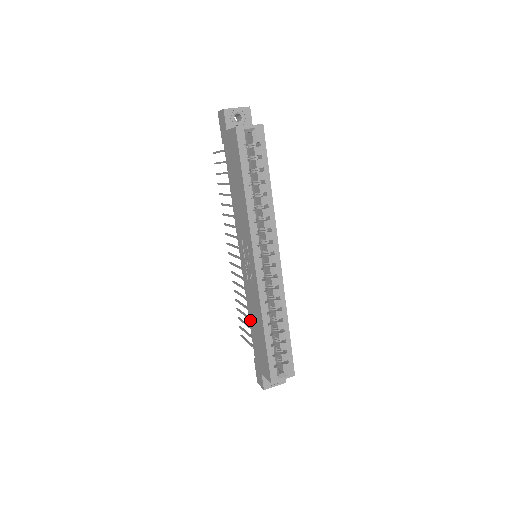
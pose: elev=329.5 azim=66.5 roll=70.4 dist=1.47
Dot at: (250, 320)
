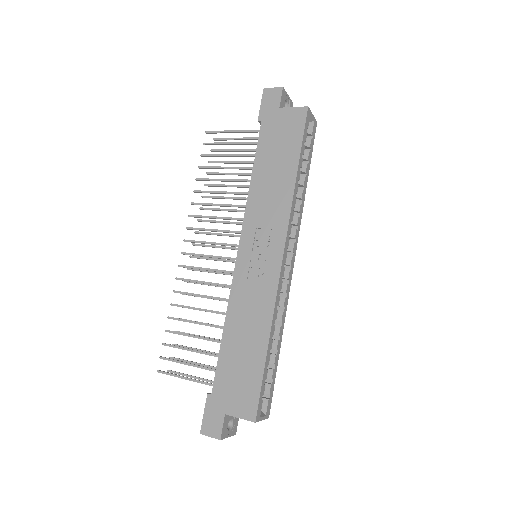
Dot at: (226, 336)
